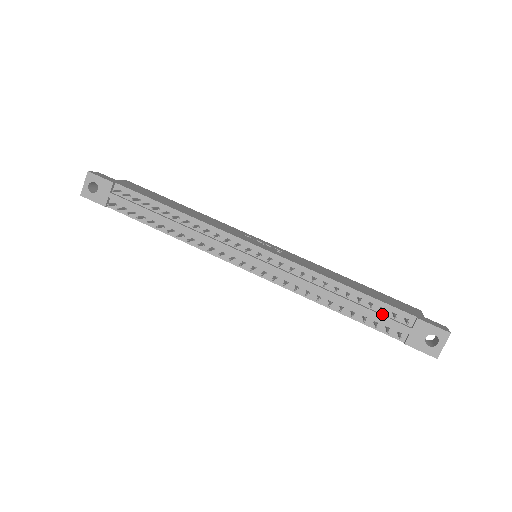
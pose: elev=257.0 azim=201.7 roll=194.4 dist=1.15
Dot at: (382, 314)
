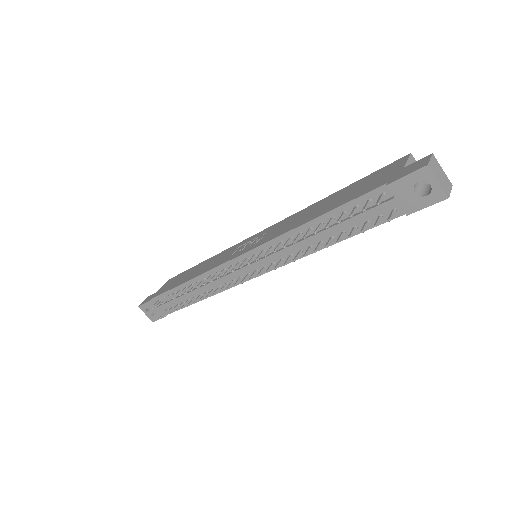
Dot at: (361, 211)
